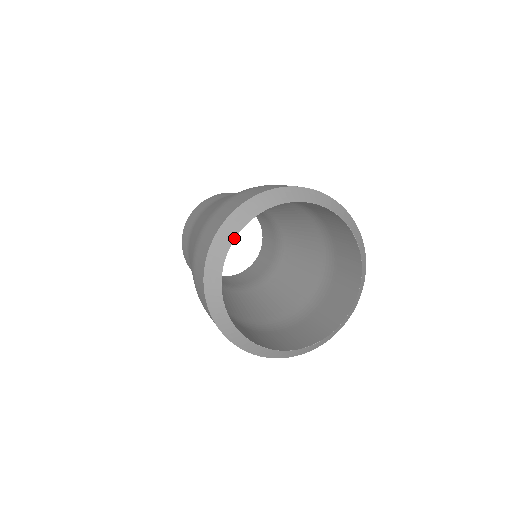
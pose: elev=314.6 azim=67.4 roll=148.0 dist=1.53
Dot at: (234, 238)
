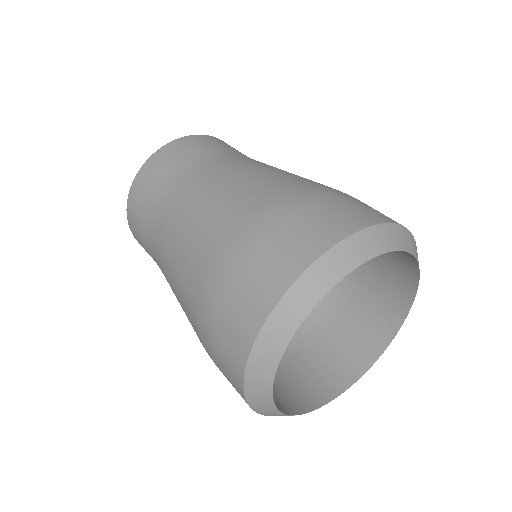
Dot at: (320, 299)
